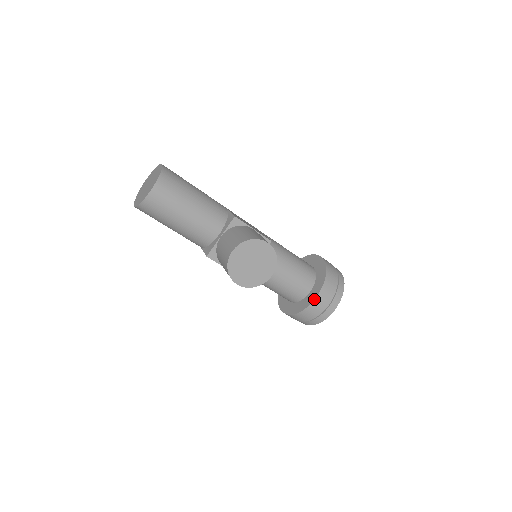
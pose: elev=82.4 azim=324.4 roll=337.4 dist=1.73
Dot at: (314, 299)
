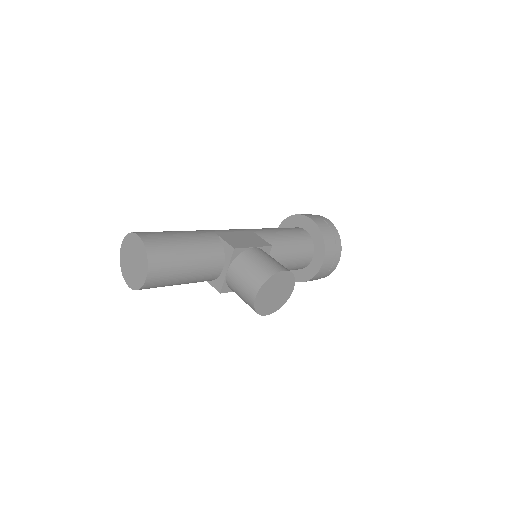
Dot at: (321, 267)
